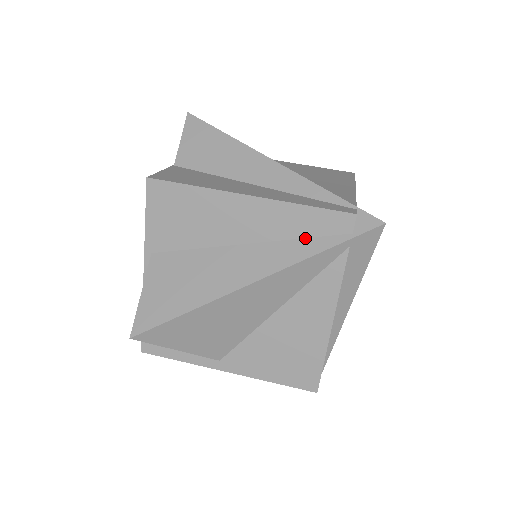
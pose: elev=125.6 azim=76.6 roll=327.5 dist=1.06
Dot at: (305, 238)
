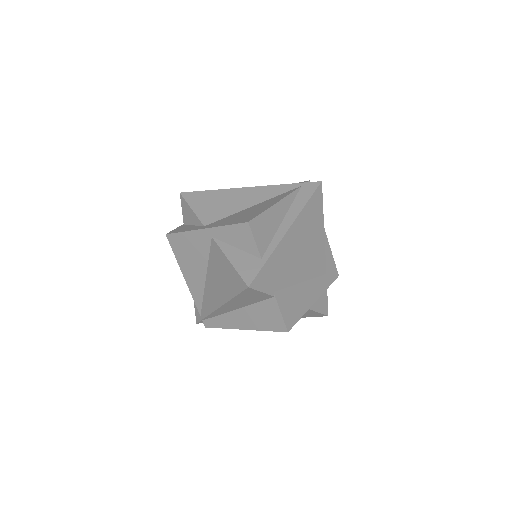
Dot at: occluded
